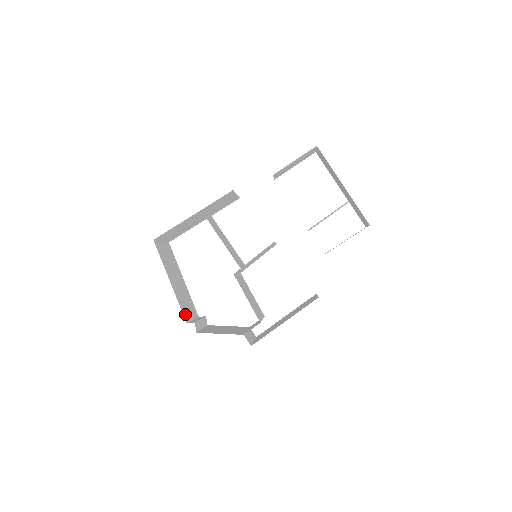
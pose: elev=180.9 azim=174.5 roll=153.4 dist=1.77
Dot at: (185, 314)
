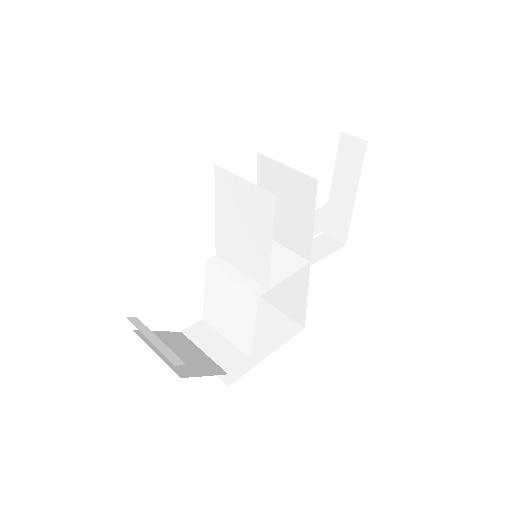
Dot at: occluded
